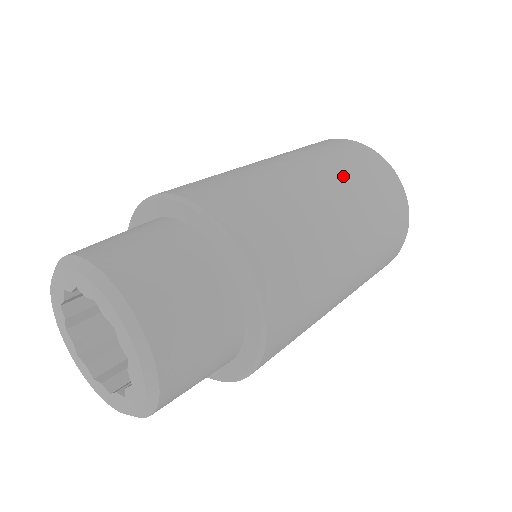
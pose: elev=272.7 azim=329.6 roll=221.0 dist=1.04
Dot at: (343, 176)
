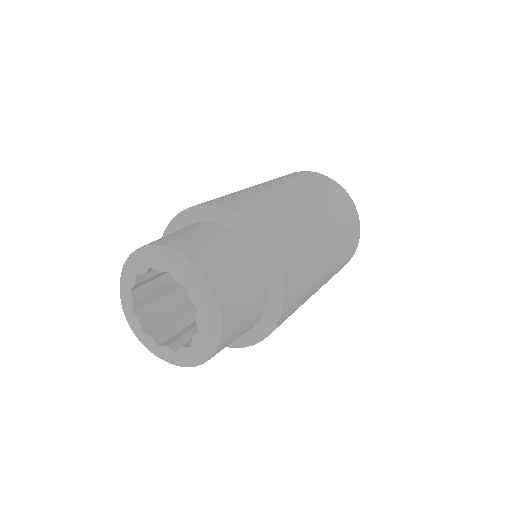
Dot at: (282, 180)
